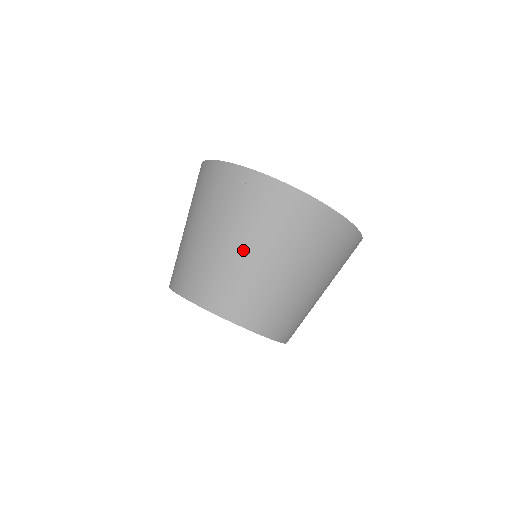
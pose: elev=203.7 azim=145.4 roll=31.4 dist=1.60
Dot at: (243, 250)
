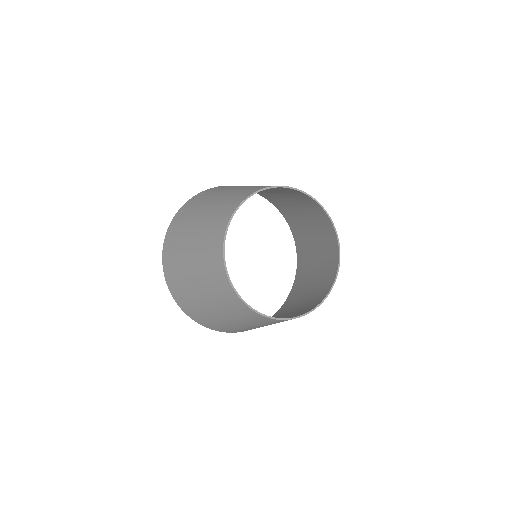
Dot at: occluded
